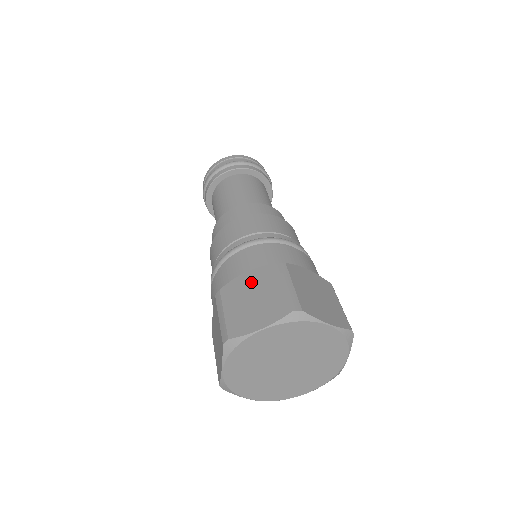
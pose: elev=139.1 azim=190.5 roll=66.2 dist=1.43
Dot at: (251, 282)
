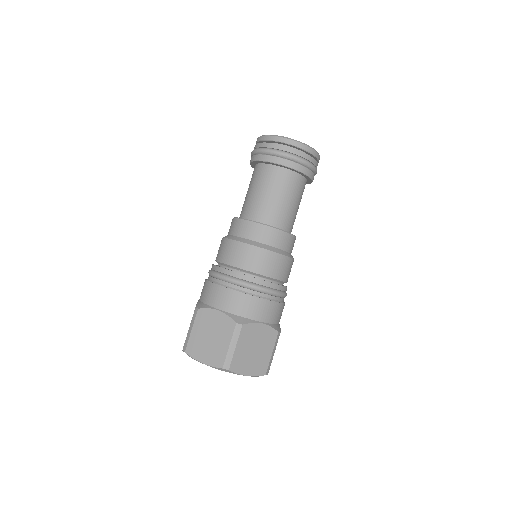
Dot at: (260, 335)
